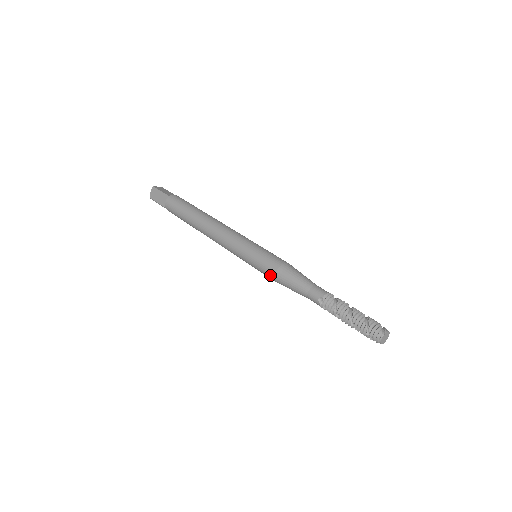
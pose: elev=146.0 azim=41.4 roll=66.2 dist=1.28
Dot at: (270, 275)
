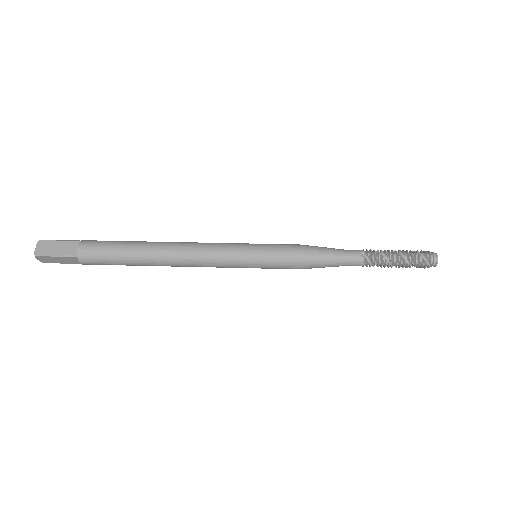
Dot at: (294, 257)
